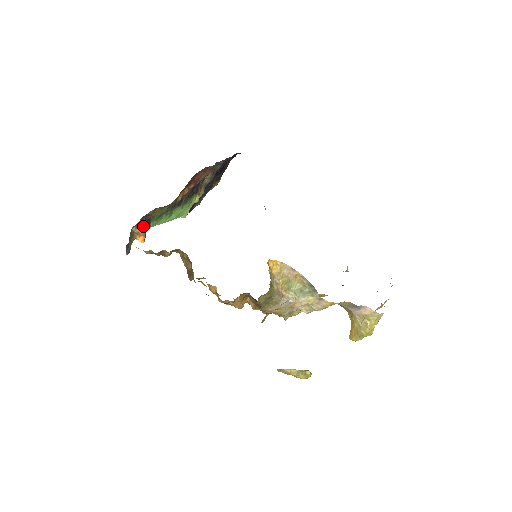
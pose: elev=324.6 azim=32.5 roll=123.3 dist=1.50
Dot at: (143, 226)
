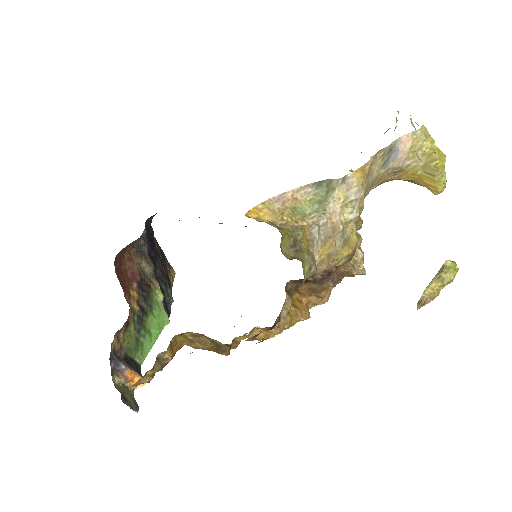
Dot at: (122, 366)
